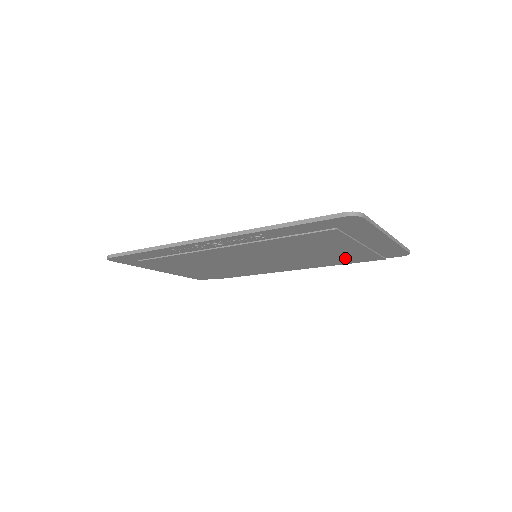
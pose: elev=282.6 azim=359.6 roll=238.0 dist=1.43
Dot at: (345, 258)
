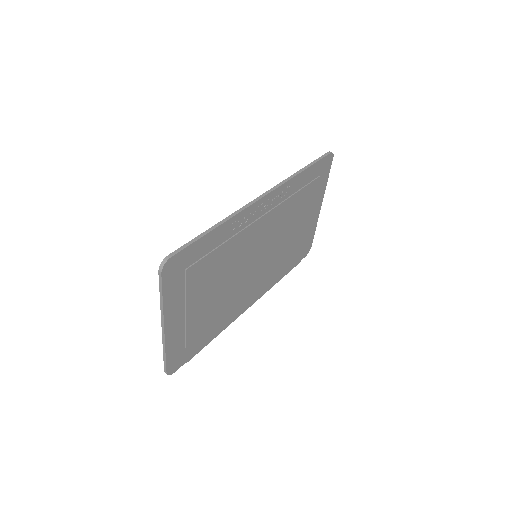
Dot at: (289, 258)
